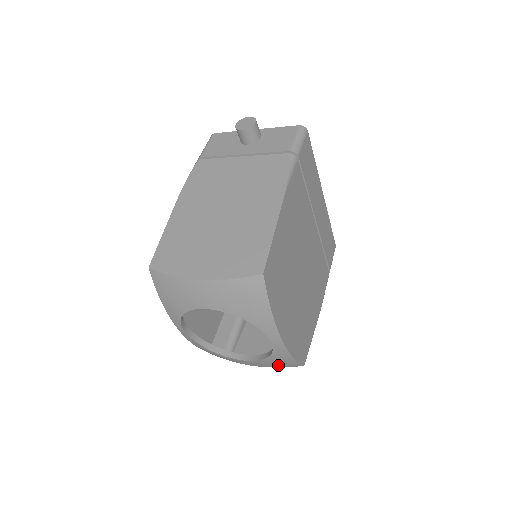
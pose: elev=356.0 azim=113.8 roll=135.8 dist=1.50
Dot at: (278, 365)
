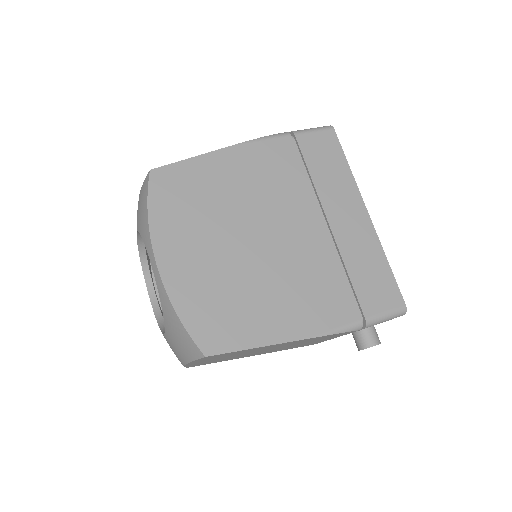
Dot at: (182, 344)
